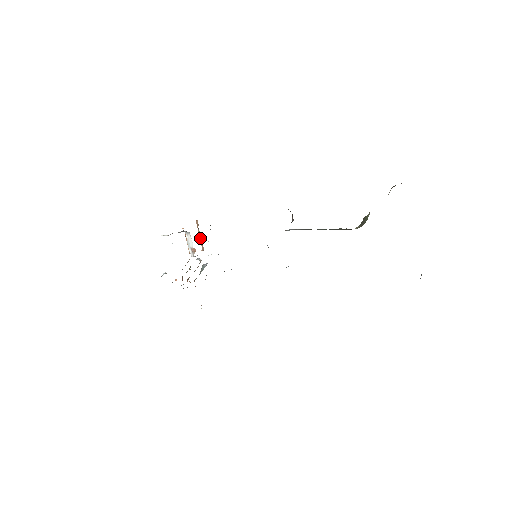
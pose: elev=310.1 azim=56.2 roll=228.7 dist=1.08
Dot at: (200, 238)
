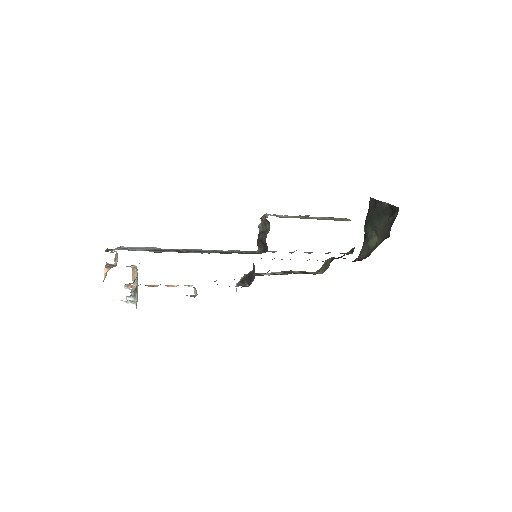
Dot at: occluded
